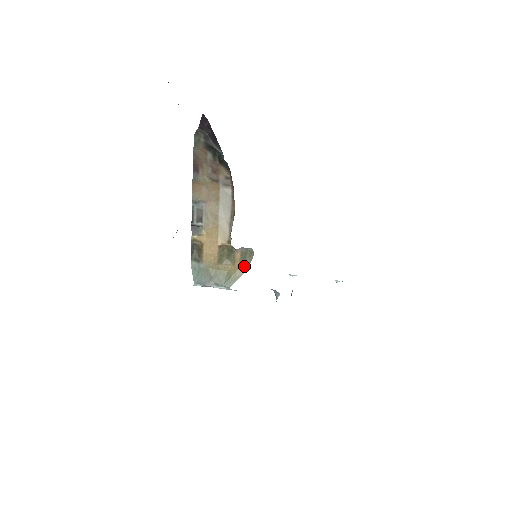
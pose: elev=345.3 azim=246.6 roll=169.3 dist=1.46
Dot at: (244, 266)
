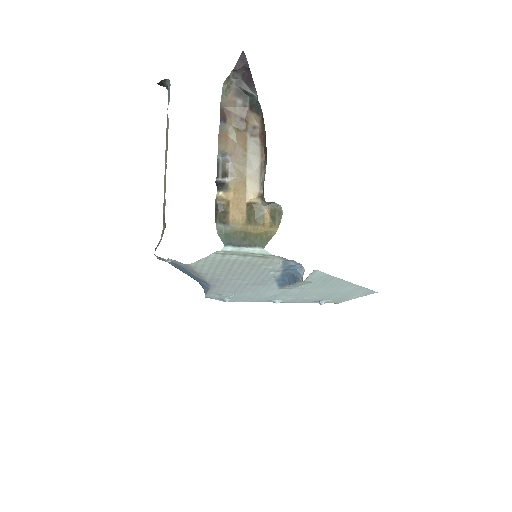
Dot at: (274, 226)
